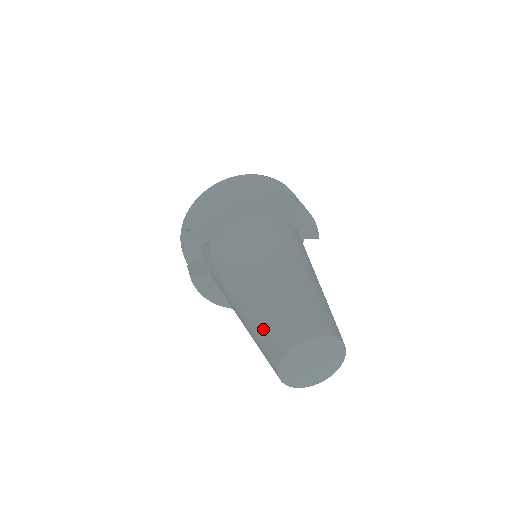
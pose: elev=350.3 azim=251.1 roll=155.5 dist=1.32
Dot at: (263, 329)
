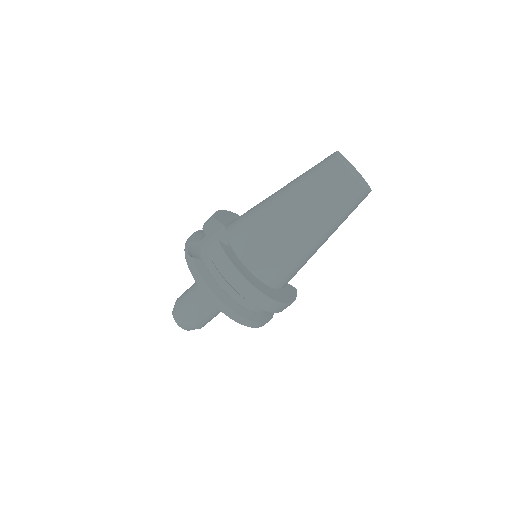
Dot at: (311, 170)
